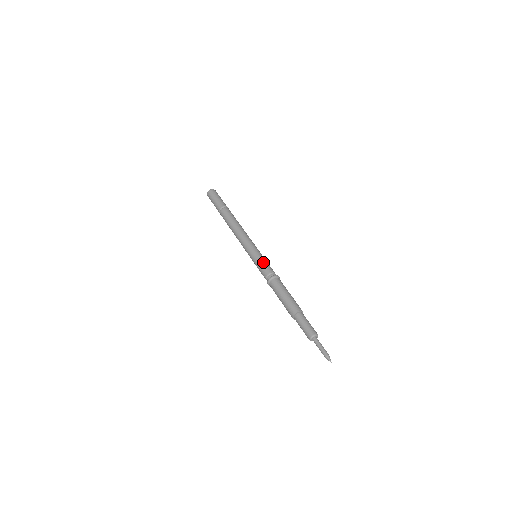
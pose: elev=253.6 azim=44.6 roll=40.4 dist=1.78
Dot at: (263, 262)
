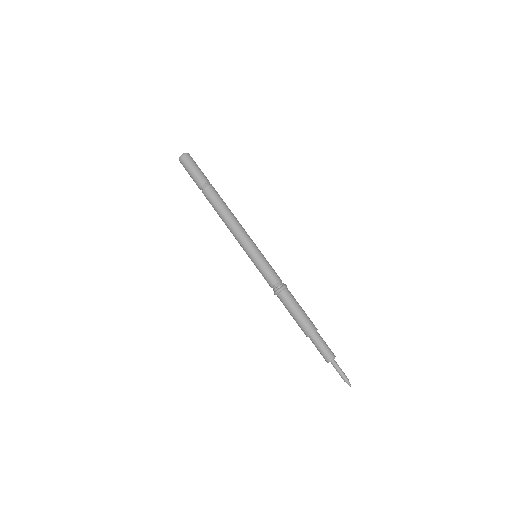
Dot at: (263, 272)
